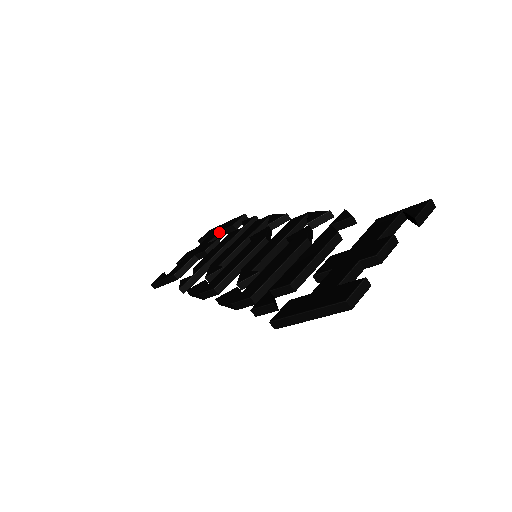
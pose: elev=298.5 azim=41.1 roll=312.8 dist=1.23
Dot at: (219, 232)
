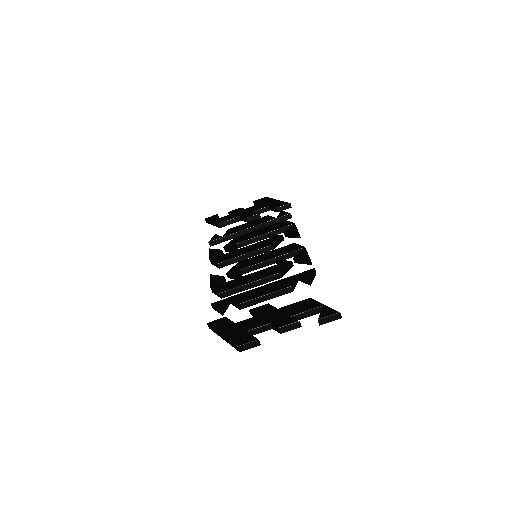
Dot at: (266, 206)
